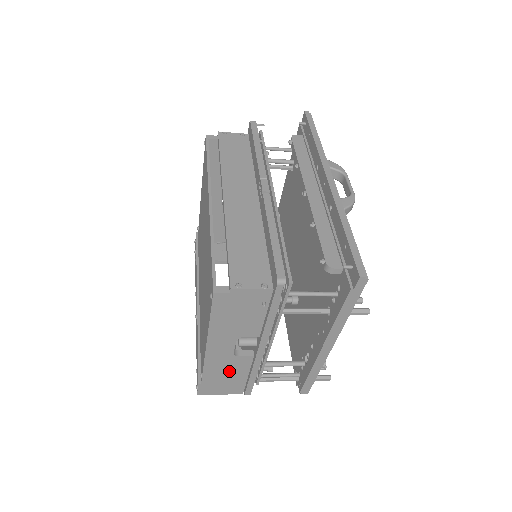
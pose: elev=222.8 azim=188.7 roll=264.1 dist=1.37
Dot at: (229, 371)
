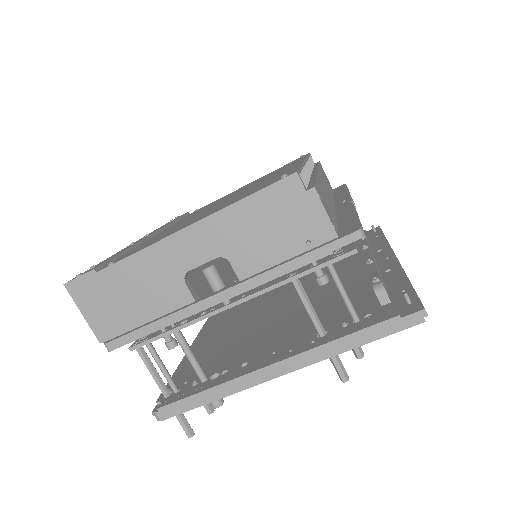
Dot at: (145, 291)
